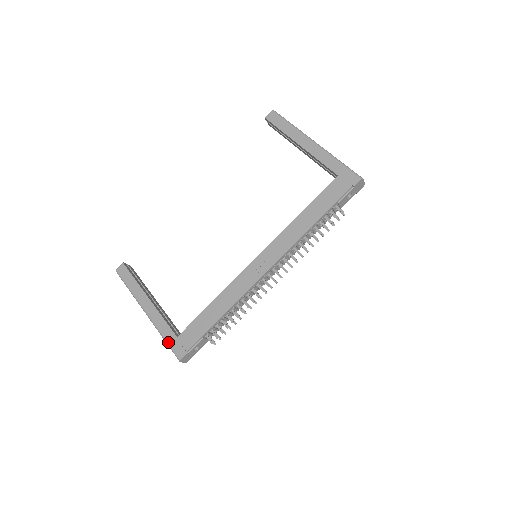
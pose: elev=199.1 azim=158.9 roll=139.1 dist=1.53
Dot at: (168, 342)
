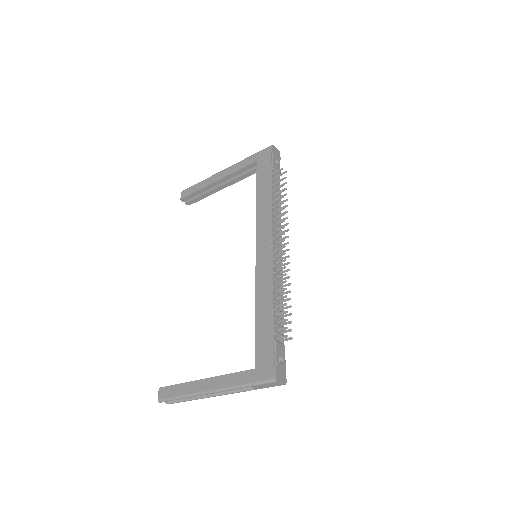
Dot at: (251, 382)
